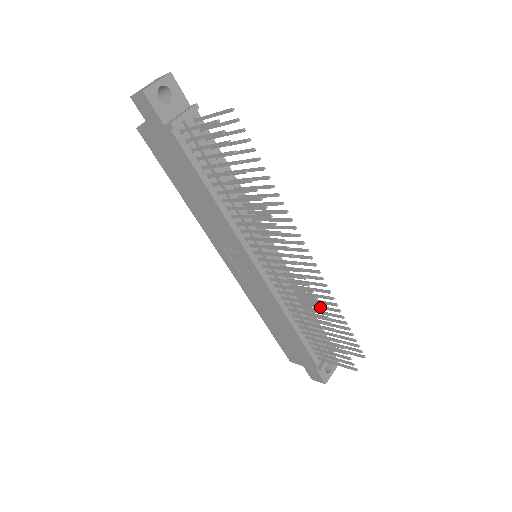
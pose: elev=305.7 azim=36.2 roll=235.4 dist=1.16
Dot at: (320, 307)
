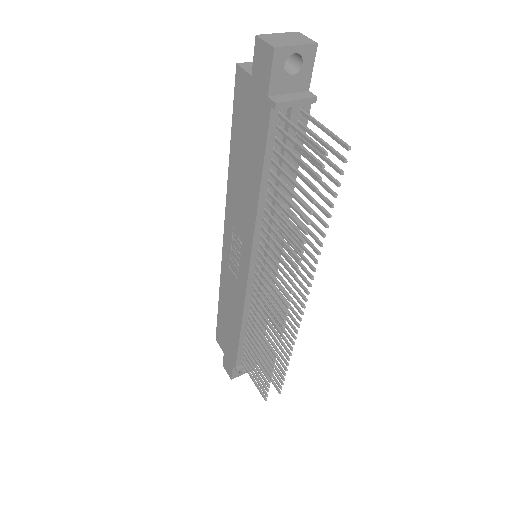
Dot at: occluded
